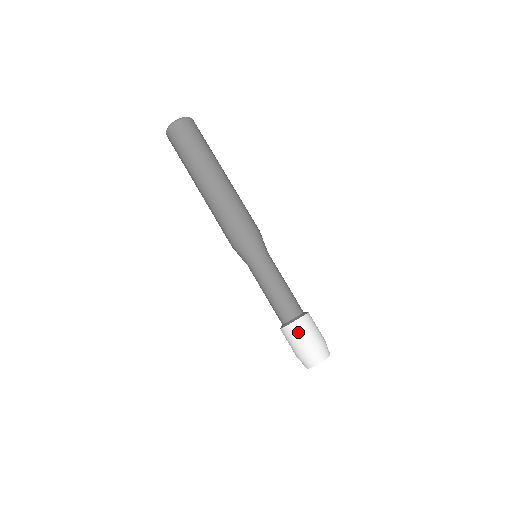
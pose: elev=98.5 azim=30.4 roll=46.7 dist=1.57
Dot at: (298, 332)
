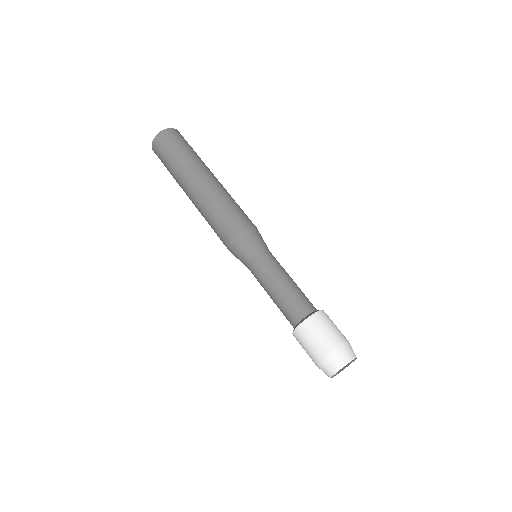
Dot at: (320, 325)
